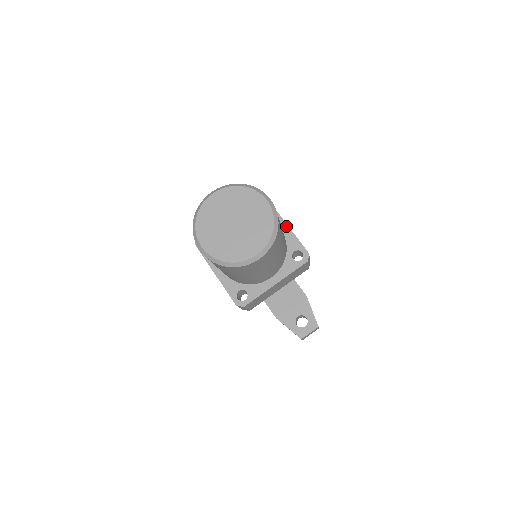
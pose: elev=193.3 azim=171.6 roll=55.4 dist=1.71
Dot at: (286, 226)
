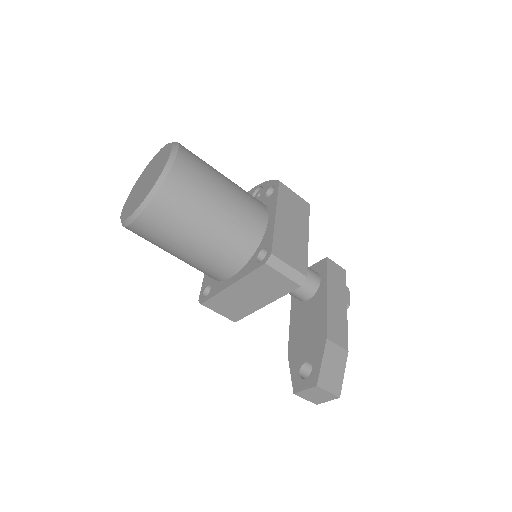
Dot at: (274, 217)
